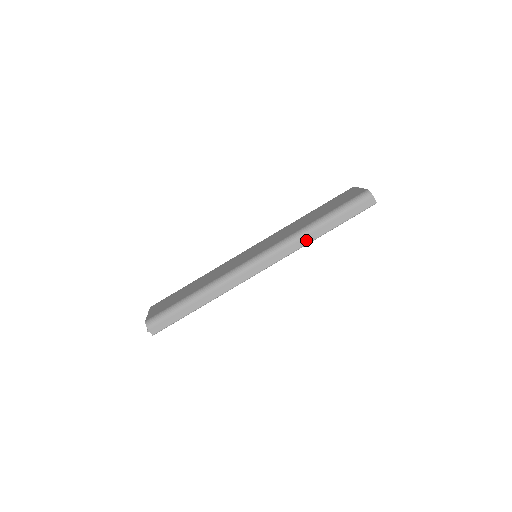
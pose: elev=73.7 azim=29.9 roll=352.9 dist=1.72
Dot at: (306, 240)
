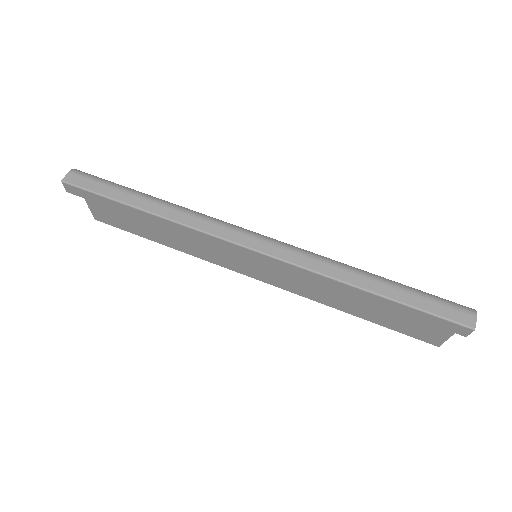
Dot at: (337, 273)
